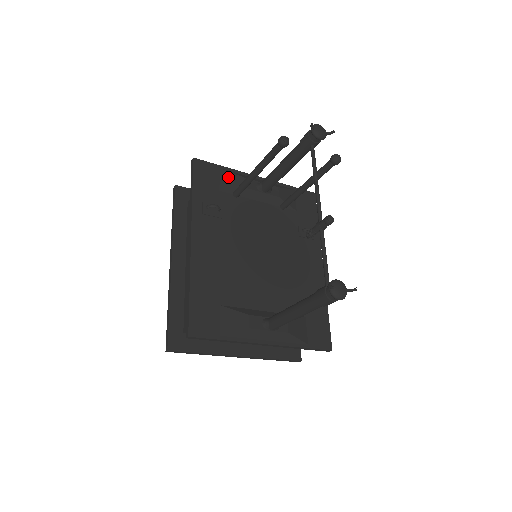
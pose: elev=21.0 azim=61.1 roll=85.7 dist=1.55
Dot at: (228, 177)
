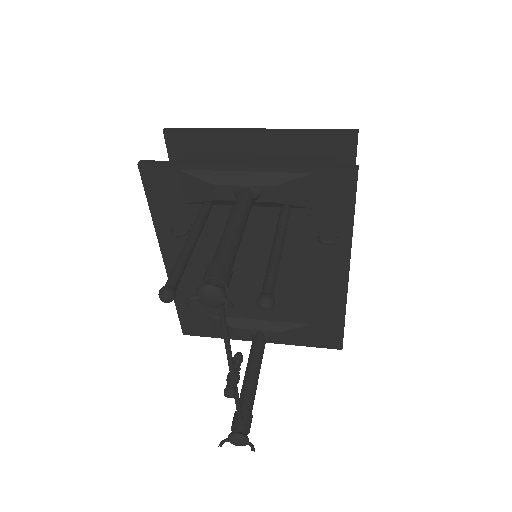
Dot at: (191, 184)
